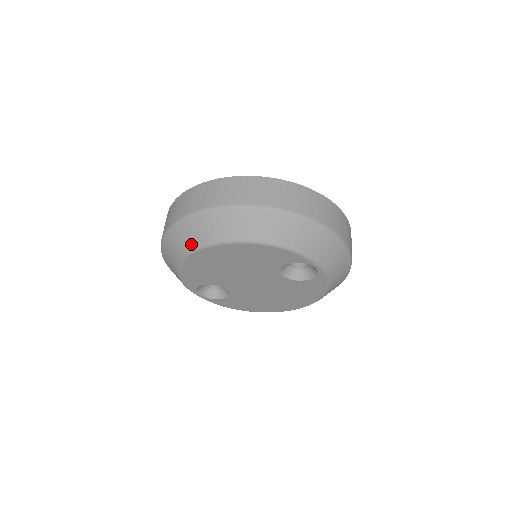
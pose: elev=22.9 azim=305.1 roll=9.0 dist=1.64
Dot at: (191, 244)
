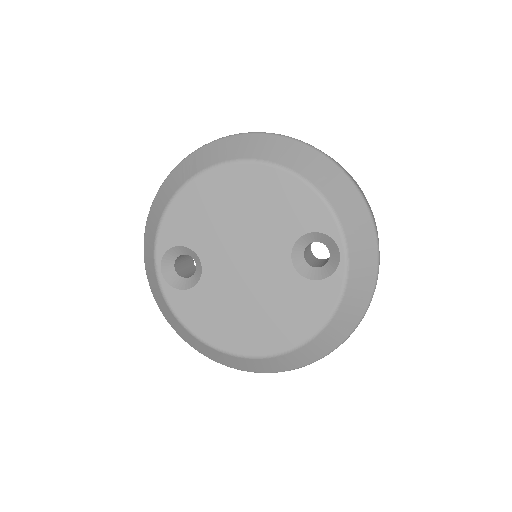
Dot at: (216, 159)
